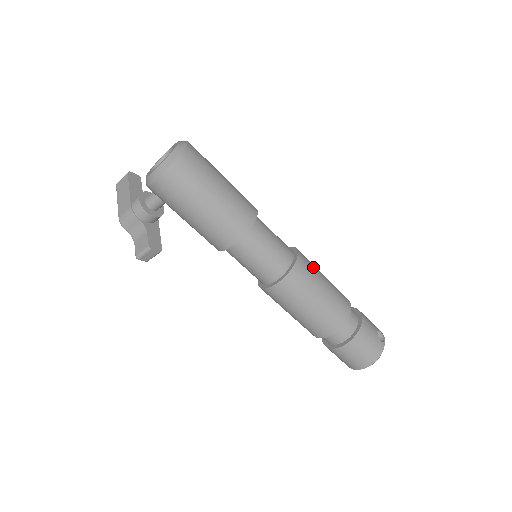
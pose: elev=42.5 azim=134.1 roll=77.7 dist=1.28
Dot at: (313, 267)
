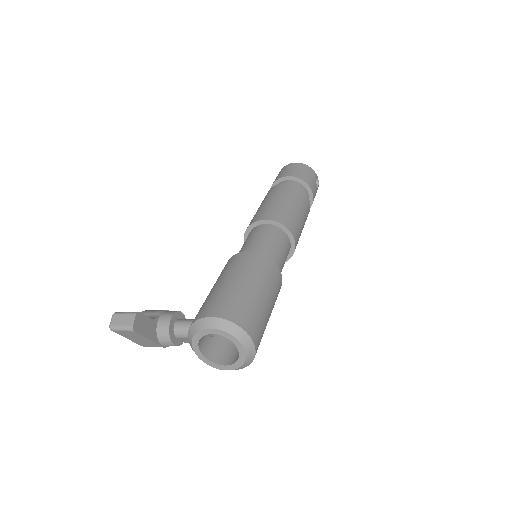
Dot at: (298, 226)
